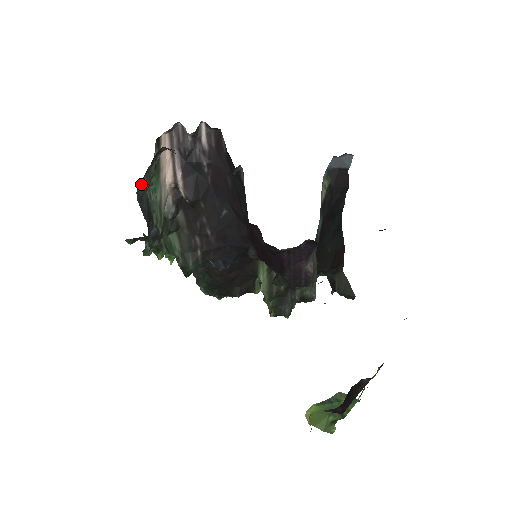
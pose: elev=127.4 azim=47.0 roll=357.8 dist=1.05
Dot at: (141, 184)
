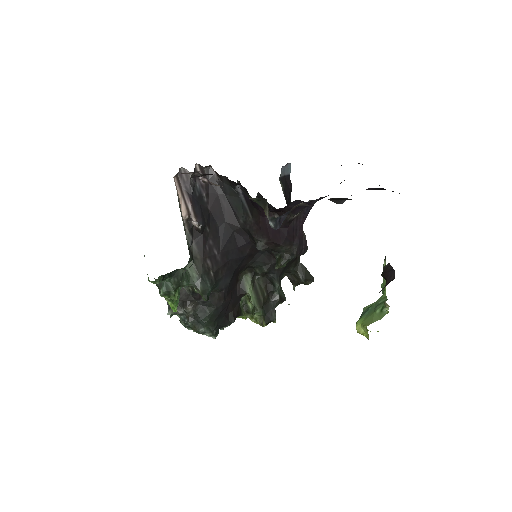
Dot at: occluded
